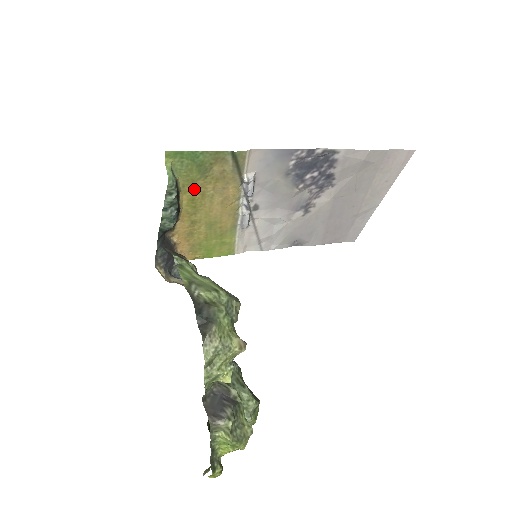
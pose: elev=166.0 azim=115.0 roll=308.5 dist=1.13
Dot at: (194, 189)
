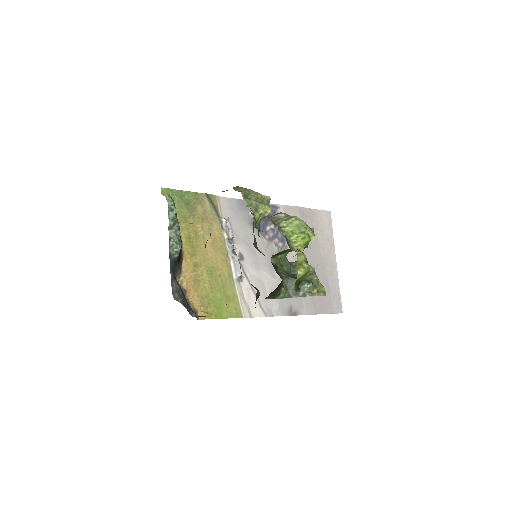
Dot at: (188, 227)
